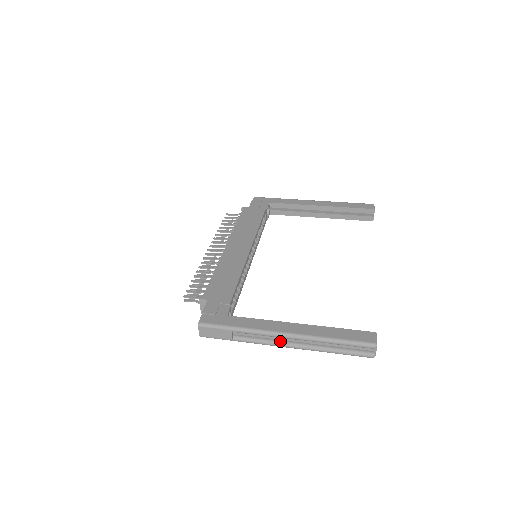
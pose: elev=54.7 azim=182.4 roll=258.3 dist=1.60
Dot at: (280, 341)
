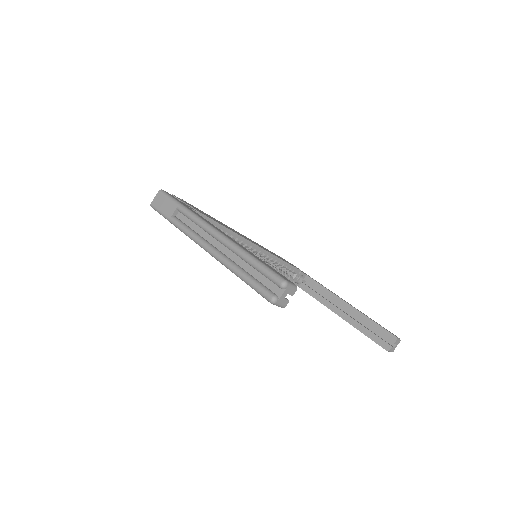
Dot at: (205, 239)
